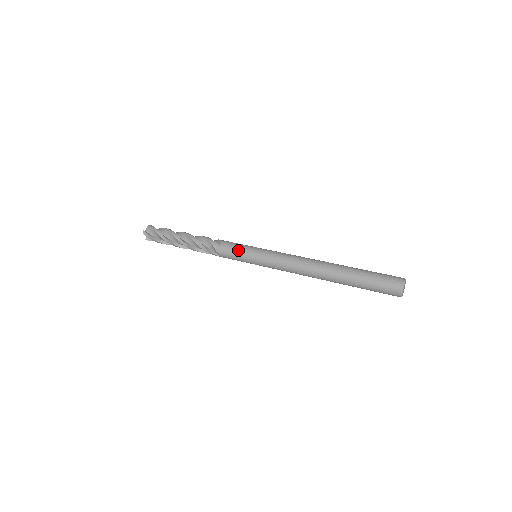
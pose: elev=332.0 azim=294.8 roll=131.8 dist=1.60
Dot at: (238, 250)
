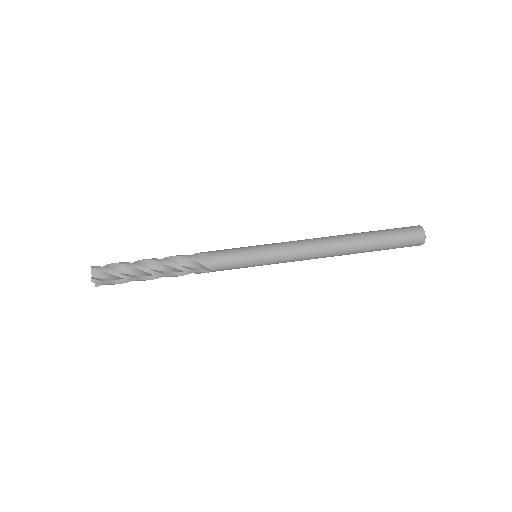
Dot at: (236, 258)
